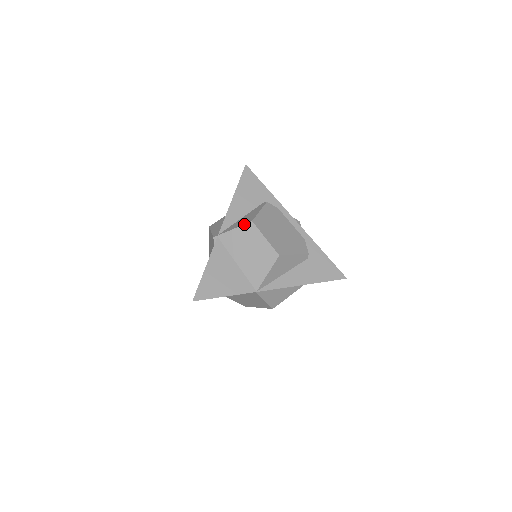
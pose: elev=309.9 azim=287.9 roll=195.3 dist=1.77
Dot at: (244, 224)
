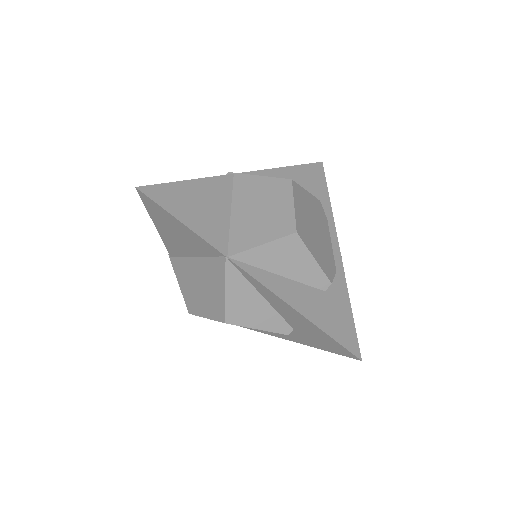
Dot at: occluded
